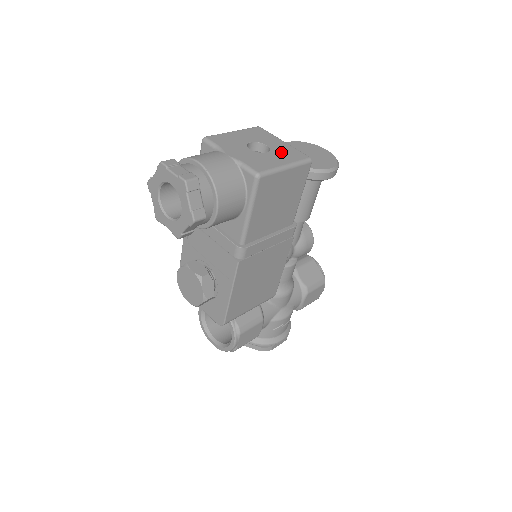
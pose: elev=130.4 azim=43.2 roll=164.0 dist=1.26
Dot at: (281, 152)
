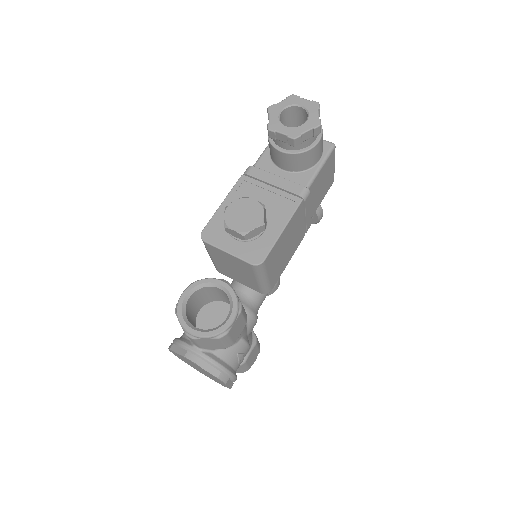
Dot at: occluded
